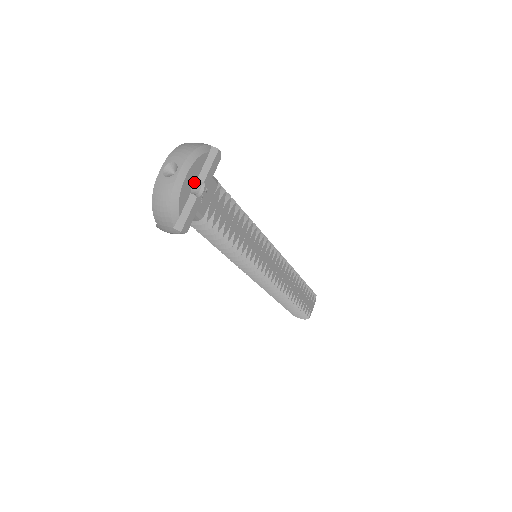
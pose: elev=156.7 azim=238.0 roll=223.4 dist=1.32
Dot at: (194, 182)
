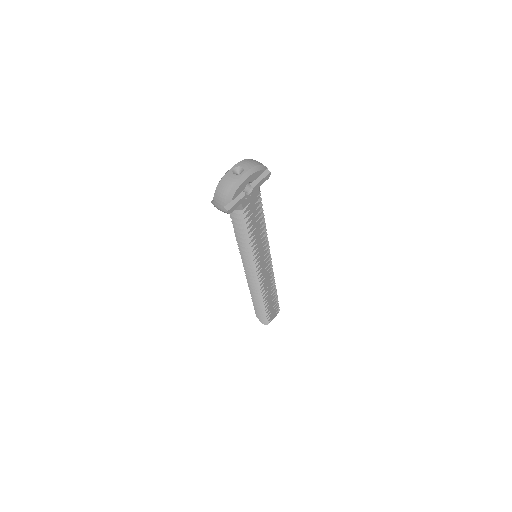
Dot at: (247, 185)
